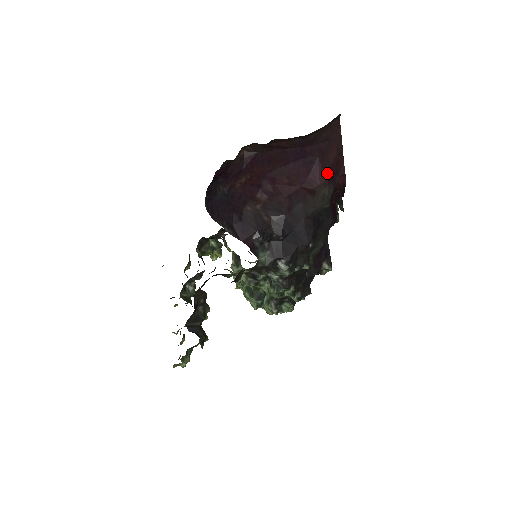
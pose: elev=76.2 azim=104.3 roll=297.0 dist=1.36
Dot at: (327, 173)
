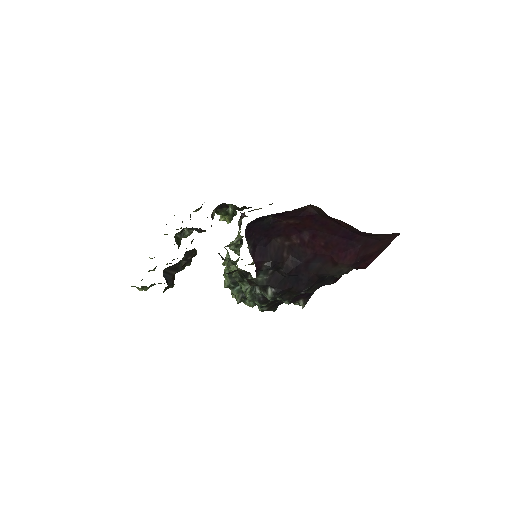
Dot at: (357, 259)
